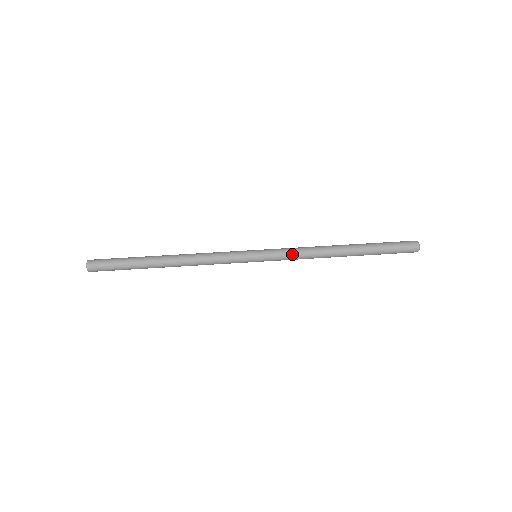
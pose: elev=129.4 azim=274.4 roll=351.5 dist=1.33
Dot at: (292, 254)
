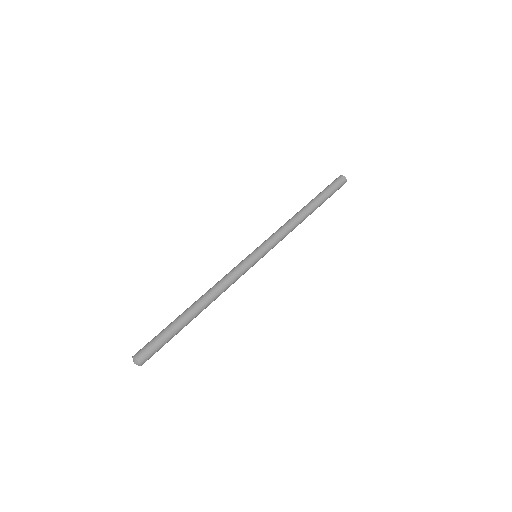
Dot at: (279, 236)
